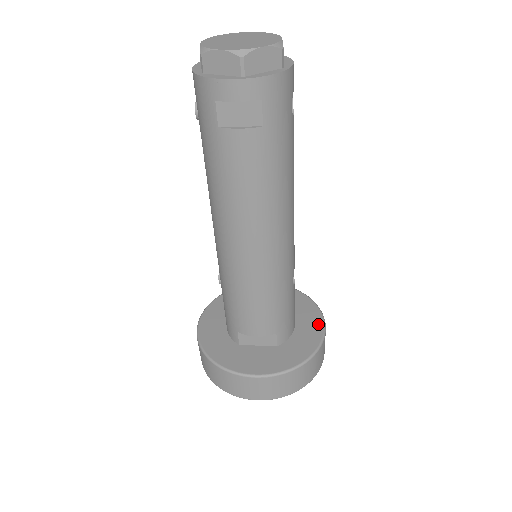
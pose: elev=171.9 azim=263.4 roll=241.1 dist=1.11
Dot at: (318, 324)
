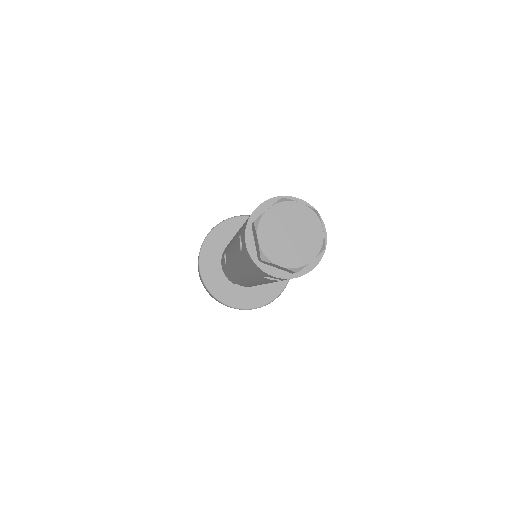
Dot at: occluded
